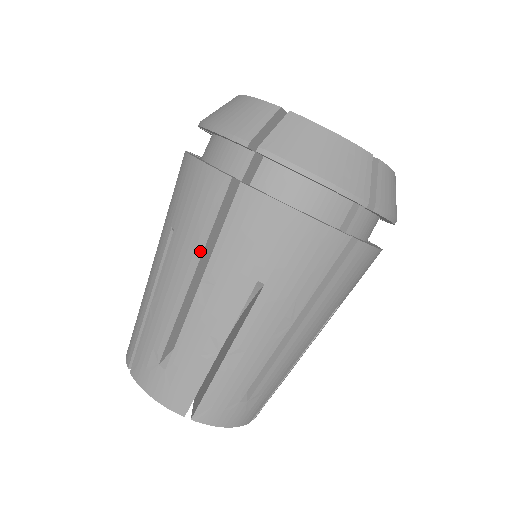
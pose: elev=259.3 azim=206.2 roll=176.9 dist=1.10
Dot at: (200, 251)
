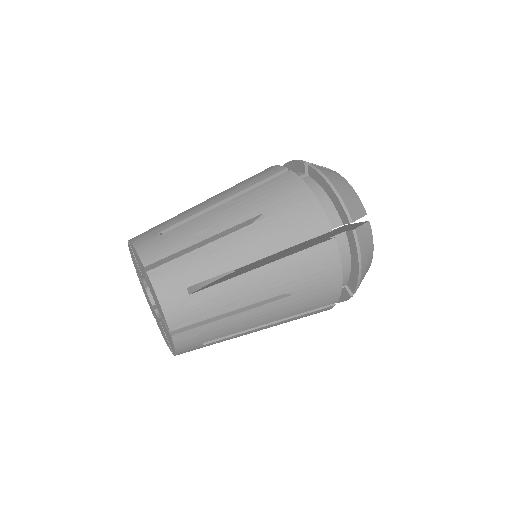
Dot at: (241, 190)
